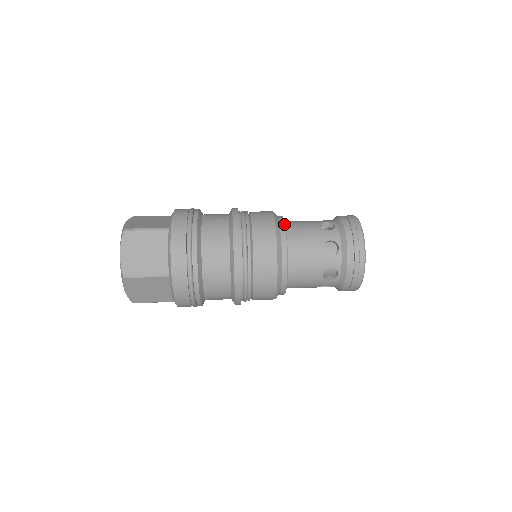
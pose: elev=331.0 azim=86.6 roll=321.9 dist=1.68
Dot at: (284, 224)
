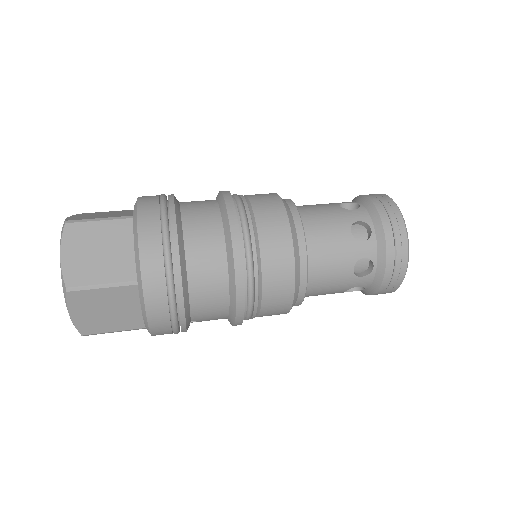
Dot at: (294, 204)
